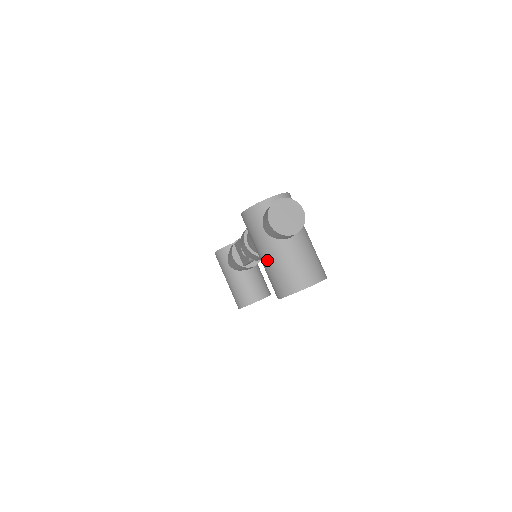
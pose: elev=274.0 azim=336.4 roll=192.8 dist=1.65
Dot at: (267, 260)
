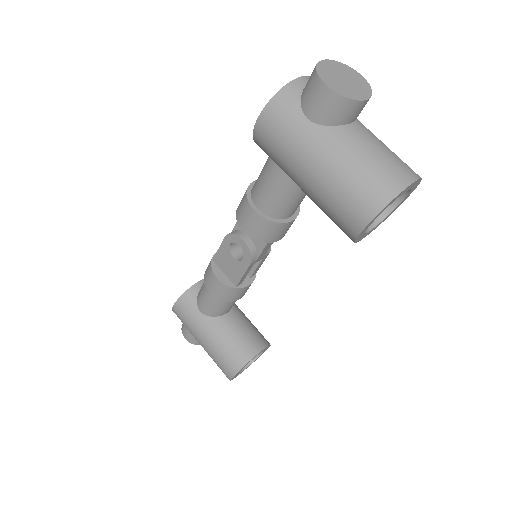
Dot at: (327, 166)
